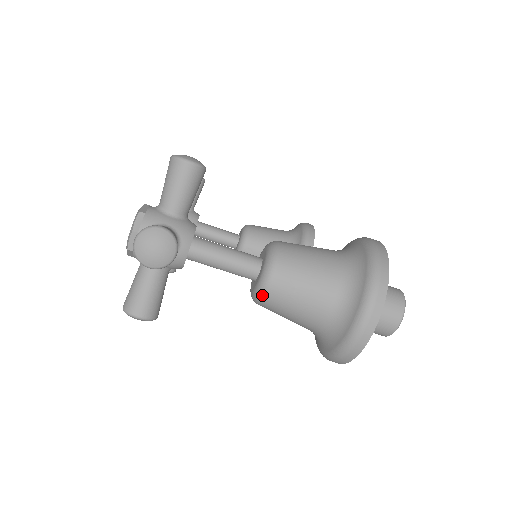
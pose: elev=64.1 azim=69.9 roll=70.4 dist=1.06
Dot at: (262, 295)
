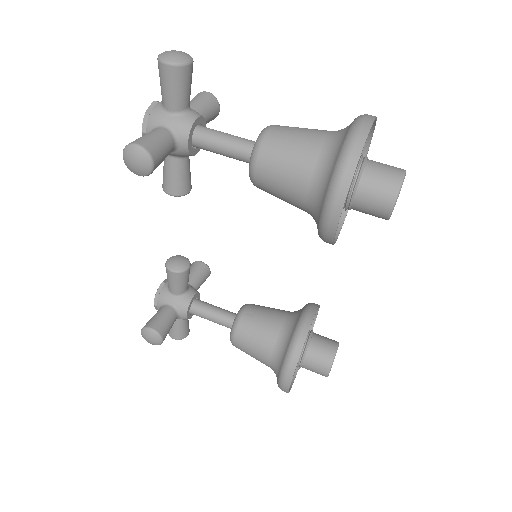
Dot at: (260, 141)
